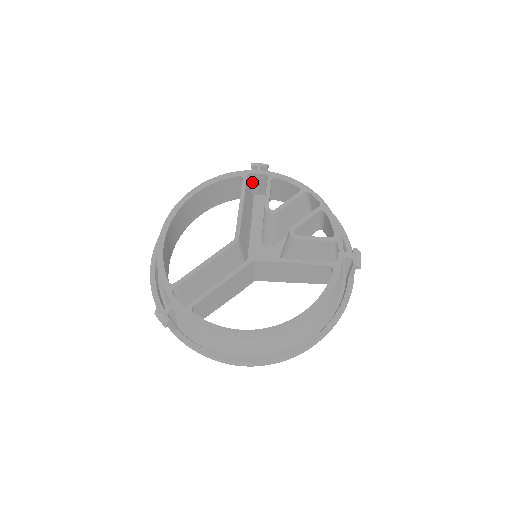
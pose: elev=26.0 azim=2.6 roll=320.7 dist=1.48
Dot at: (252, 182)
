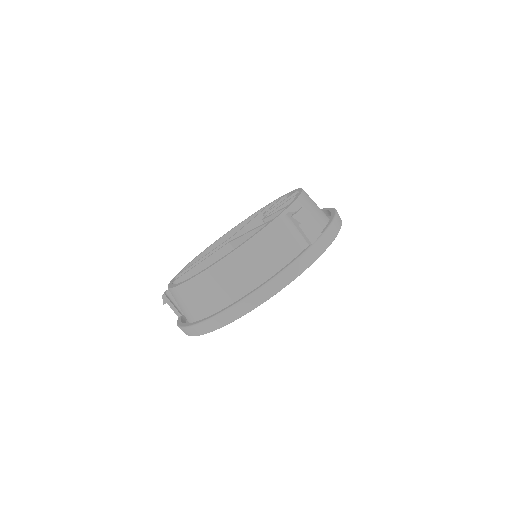
Dot at: occluded
